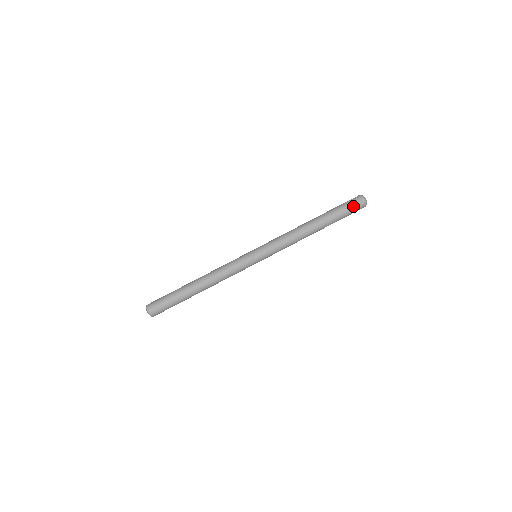
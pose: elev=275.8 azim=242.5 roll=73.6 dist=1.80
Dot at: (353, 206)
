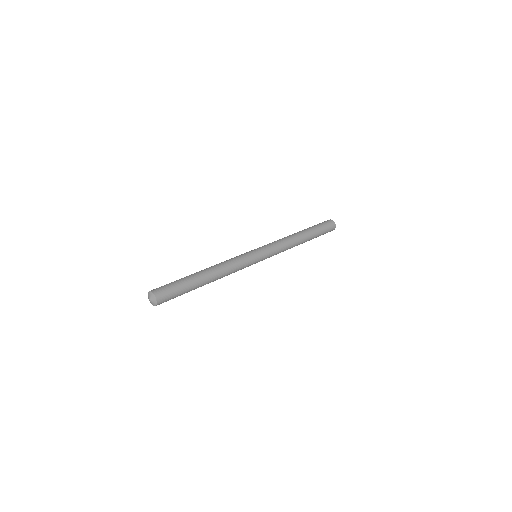
Dot at: (323, 222)
